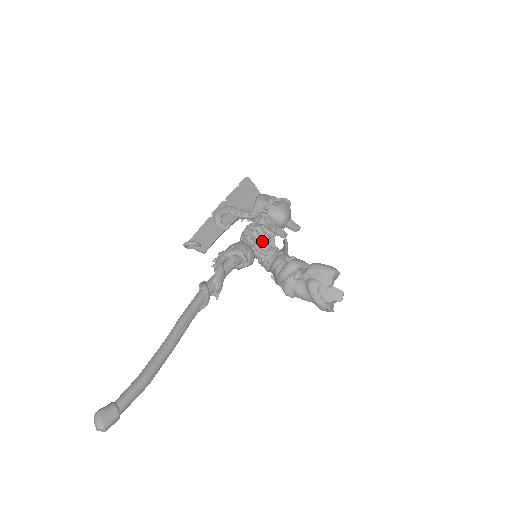
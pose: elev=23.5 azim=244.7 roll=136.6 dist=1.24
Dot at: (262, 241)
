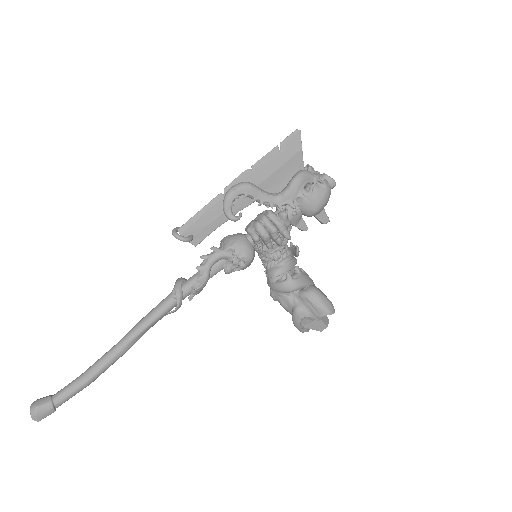
Dot at: (270, 245)
